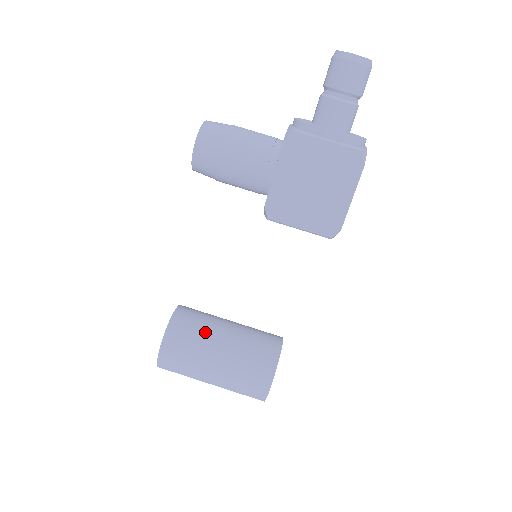
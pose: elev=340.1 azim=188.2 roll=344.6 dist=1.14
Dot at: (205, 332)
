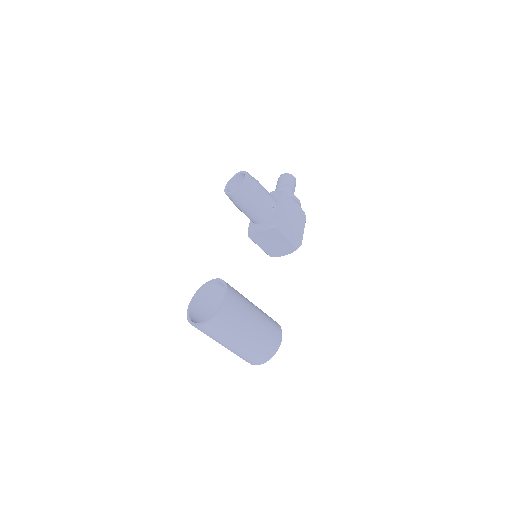
Dot at: (241, 294)
